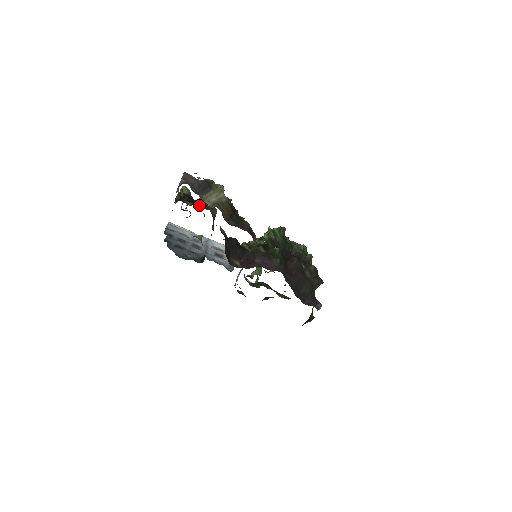
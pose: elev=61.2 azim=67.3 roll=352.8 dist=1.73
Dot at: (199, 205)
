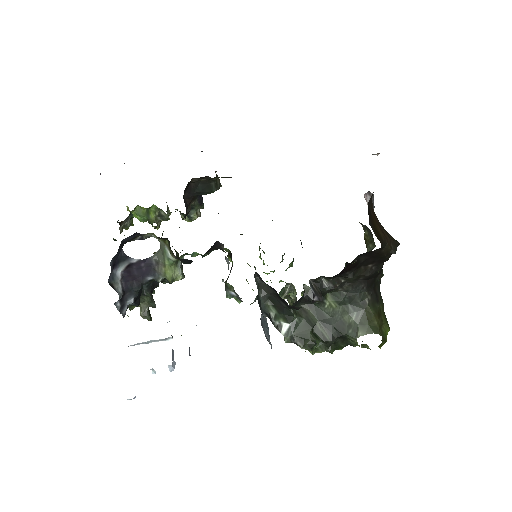
Dot at: occluded
